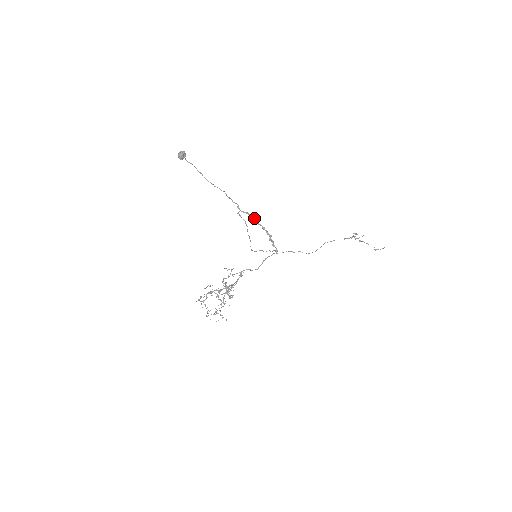
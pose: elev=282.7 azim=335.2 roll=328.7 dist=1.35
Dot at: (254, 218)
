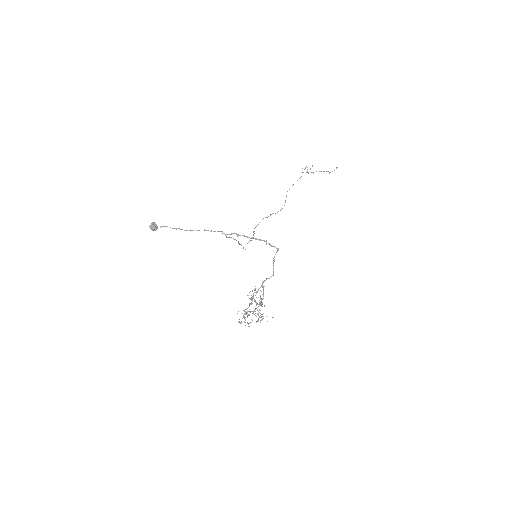
Dot at: (243, 235)
